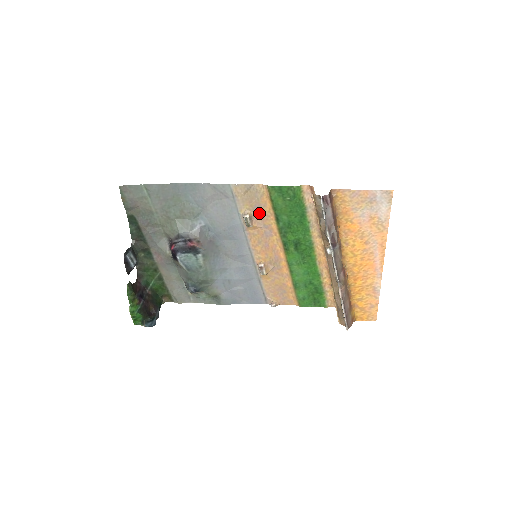
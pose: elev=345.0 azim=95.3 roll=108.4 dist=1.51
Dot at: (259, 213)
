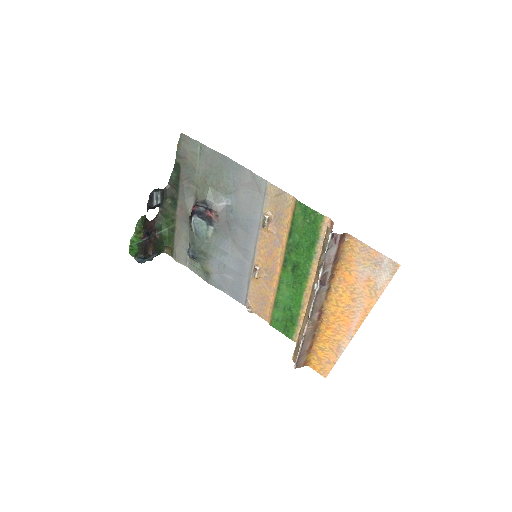
Dot at: (278, 220)
